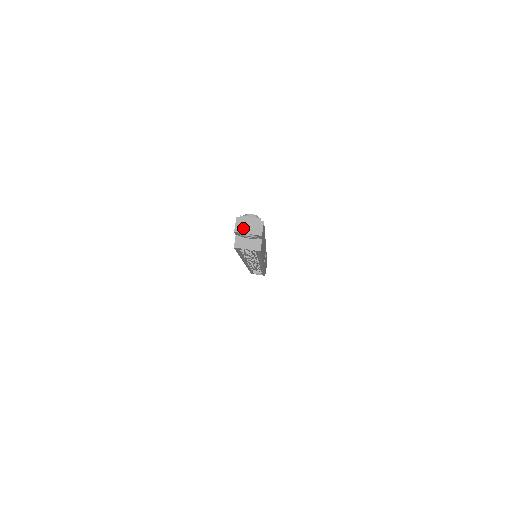
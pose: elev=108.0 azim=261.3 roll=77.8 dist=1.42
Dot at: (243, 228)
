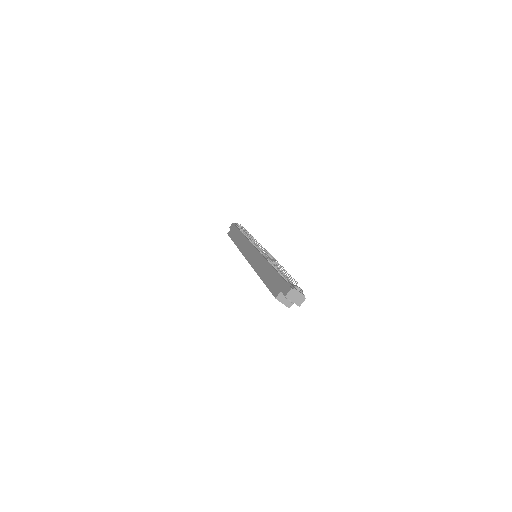
Dot at: (292, 297)
